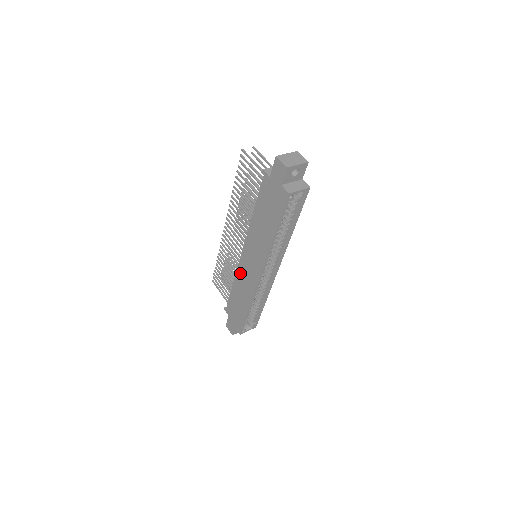
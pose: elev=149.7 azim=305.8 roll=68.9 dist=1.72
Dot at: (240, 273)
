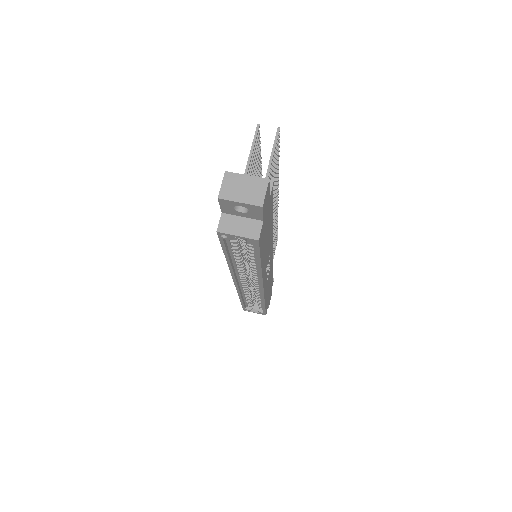
Dot at: occluded
